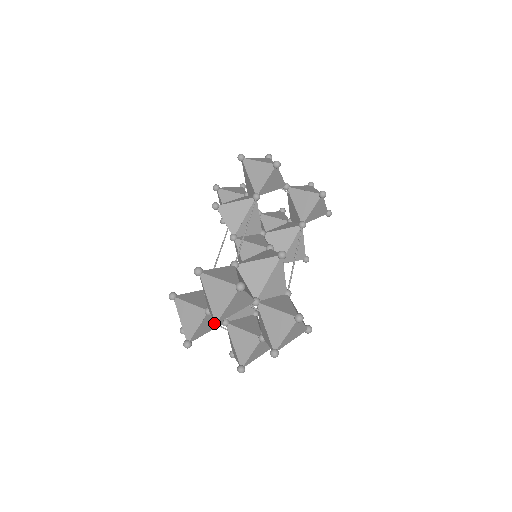
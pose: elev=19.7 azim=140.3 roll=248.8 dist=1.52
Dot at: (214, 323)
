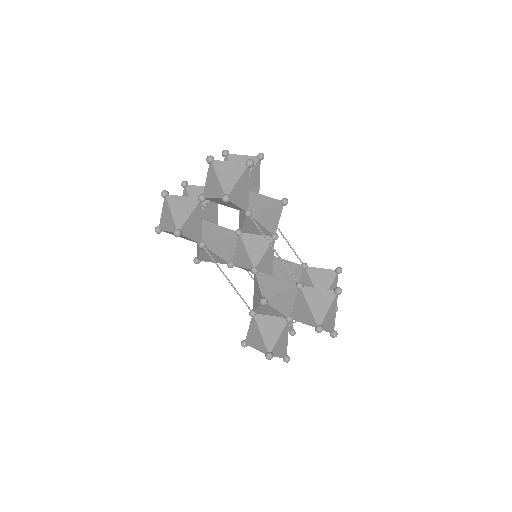
Dot at: occluded
